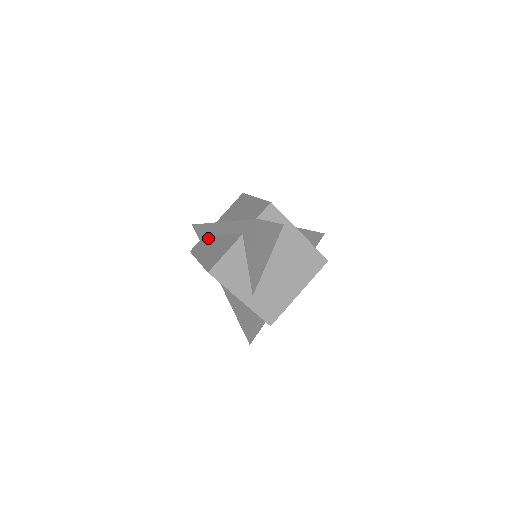
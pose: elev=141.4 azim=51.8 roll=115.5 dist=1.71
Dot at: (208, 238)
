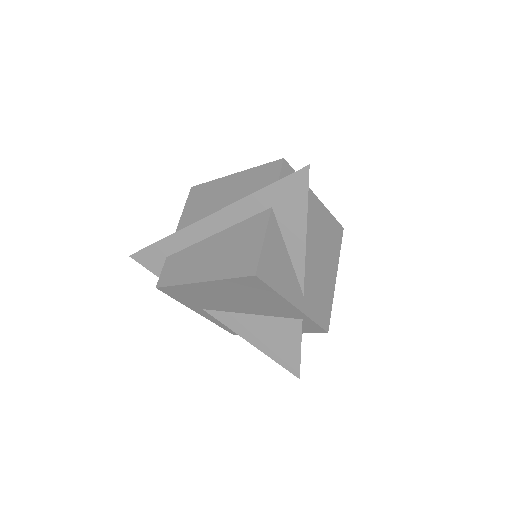
Dot at: (184, 254)
